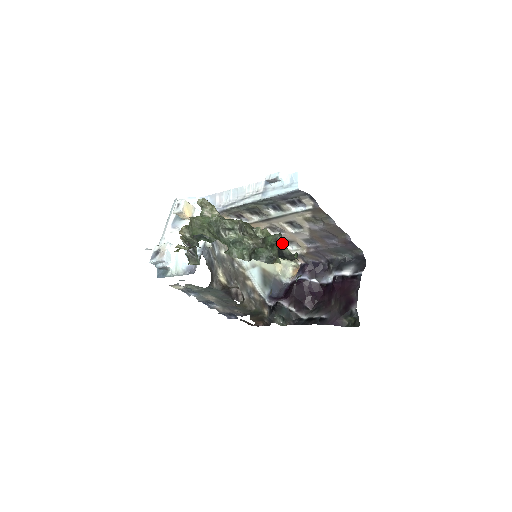
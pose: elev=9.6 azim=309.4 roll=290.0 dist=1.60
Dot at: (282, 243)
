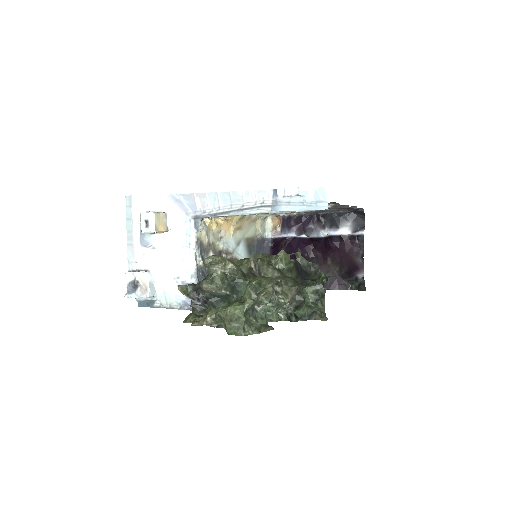
Dot at: (297, 254)
